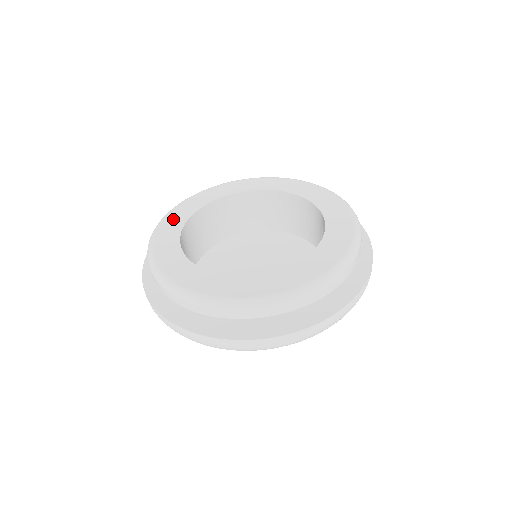
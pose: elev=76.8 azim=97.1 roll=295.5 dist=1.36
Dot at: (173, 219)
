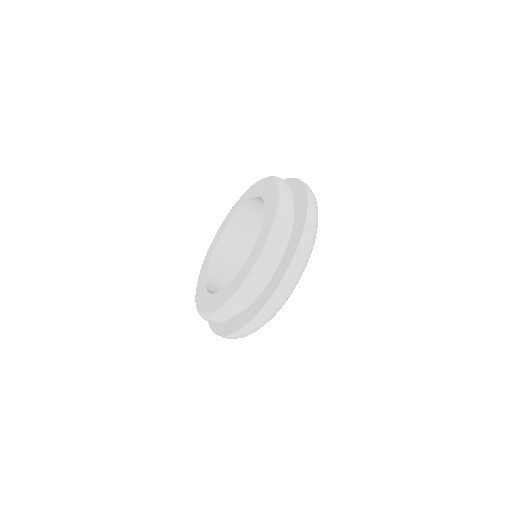
Dot at: (213, 244)
